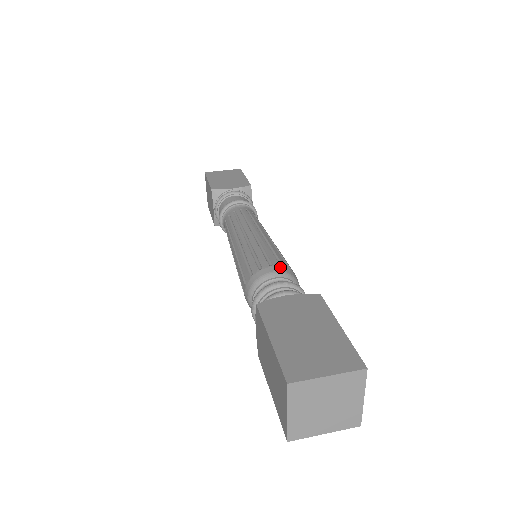
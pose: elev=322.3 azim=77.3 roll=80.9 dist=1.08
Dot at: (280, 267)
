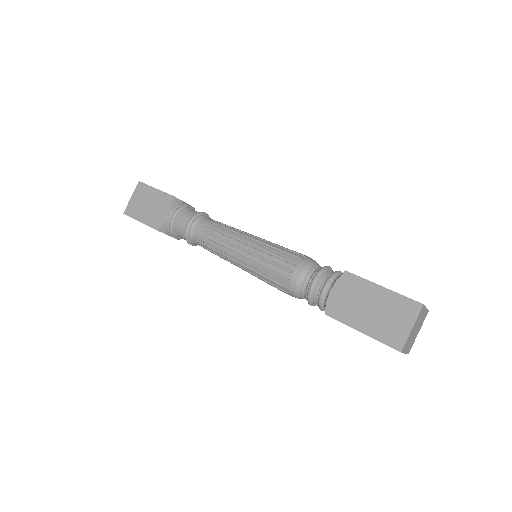
Dot at: (298, 268)
